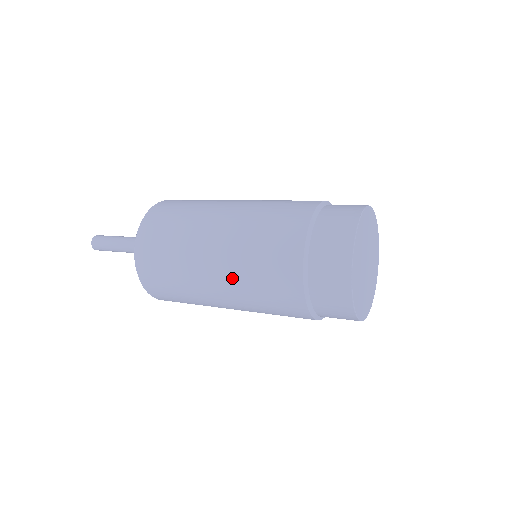
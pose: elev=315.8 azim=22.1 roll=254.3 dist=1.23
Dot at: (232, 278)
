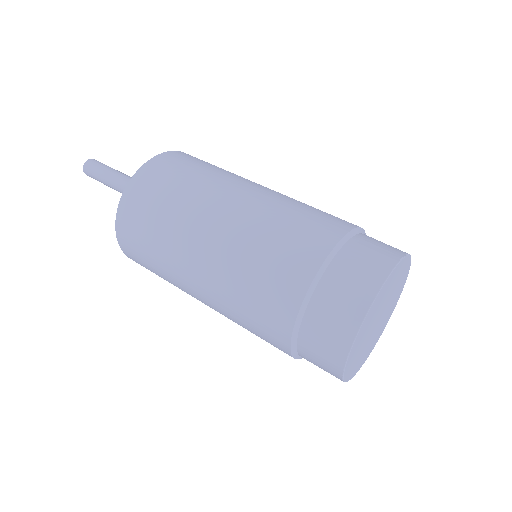
Dot at: (222, 261)
